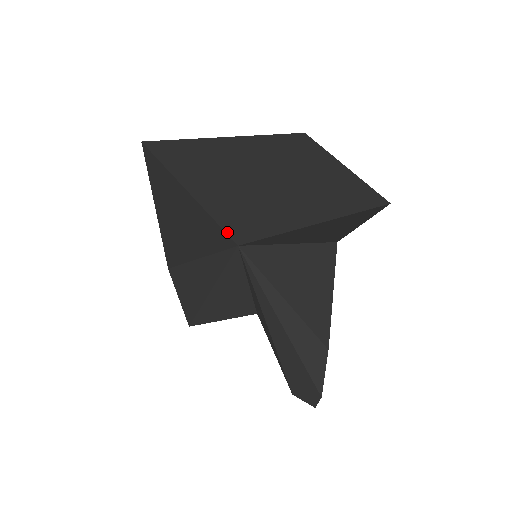
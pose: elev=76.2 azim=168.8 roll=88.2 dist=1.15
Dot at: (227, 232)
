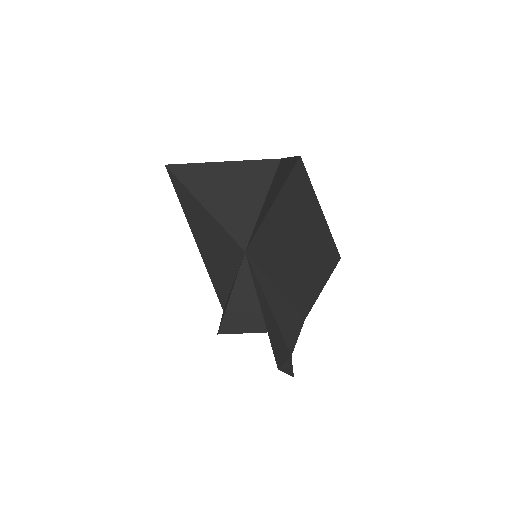
Dot at: (234, 238)
